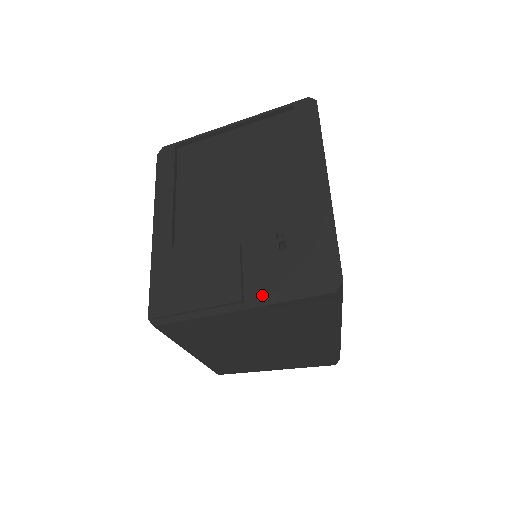
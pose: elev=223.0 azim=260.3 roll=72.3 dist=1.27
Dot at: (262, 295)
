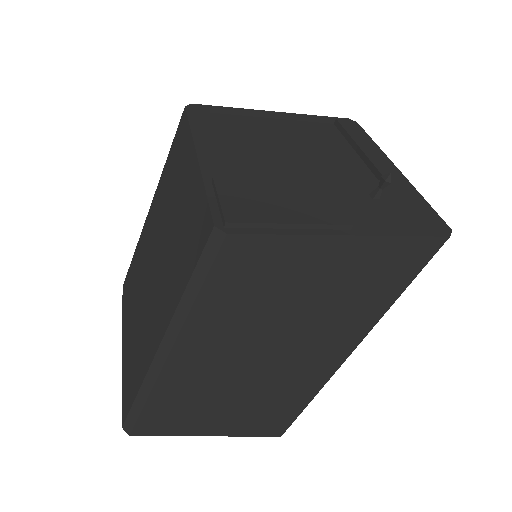
Dot at: (371, 227)
